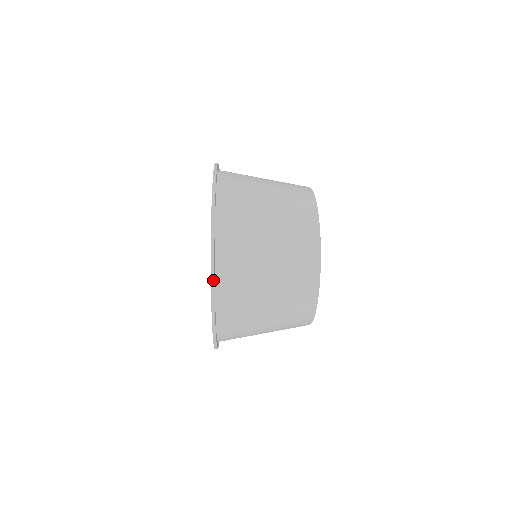
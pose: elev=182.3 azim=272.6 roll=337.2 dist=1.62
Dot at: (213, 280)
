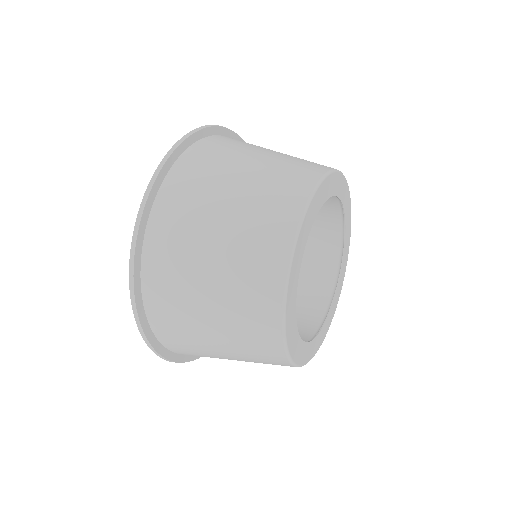
Dot at: (189, 361)
